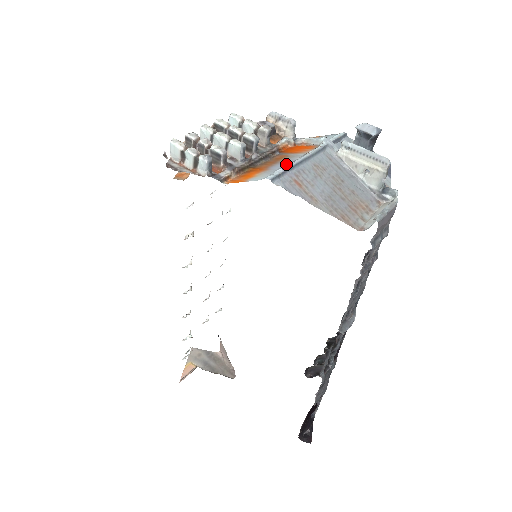
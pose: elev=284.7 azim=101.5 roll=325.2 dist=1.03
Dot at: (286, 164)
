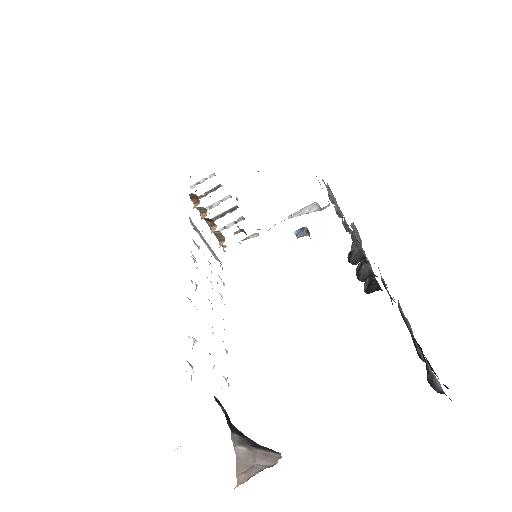
Dot at: occluded
